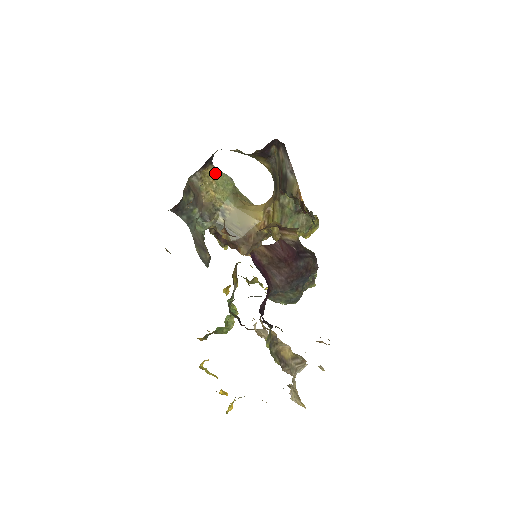
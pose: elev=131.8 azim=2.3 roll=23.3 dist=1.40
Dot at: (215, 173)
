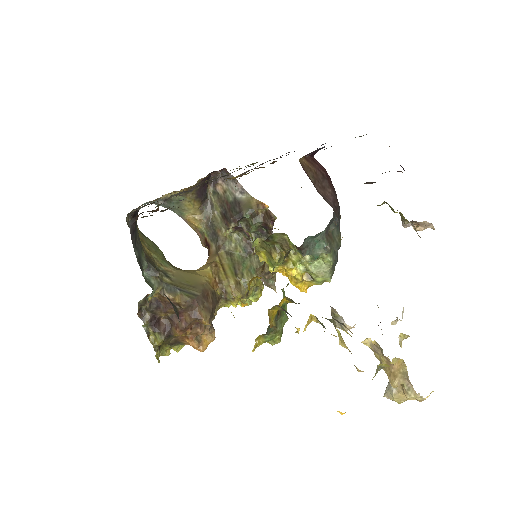
Dot at: (141, 235)
